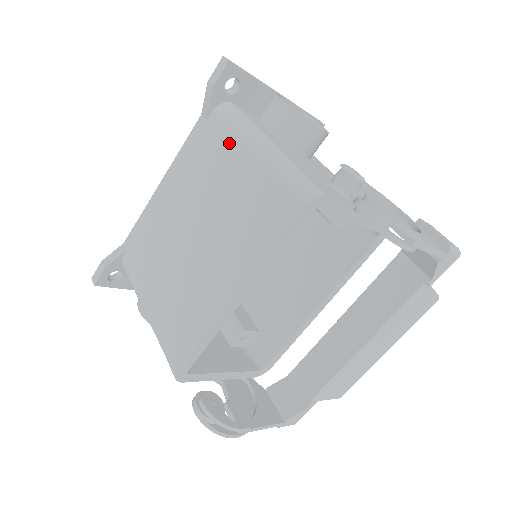
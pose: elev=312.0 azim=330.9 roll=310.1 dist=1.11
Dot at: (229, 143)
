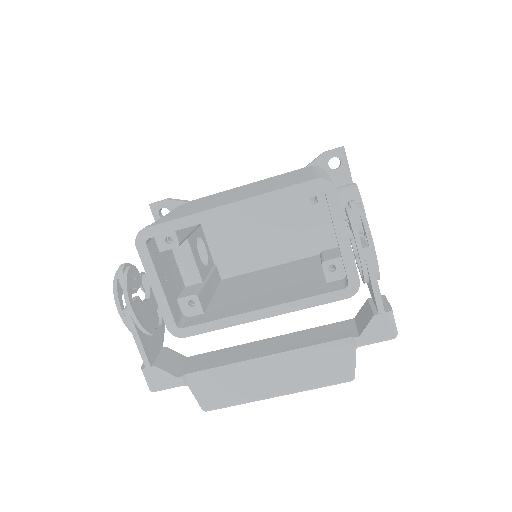
Dot at: (306, 171)
